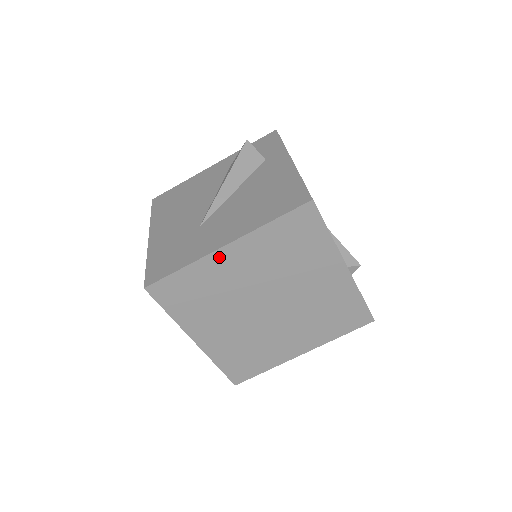
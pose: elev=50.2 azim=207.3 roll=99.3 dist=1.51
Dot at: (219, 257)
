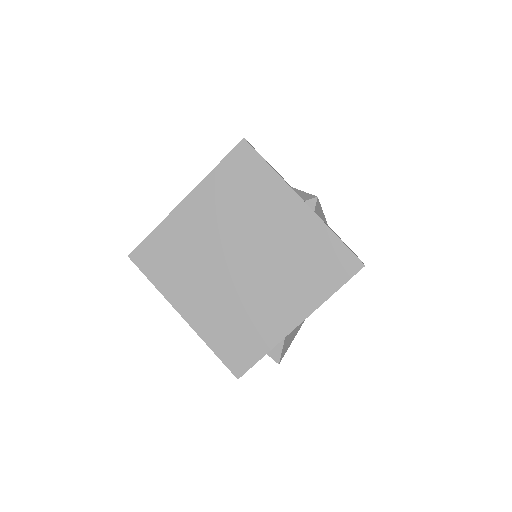
Dot at: (182, 212)
